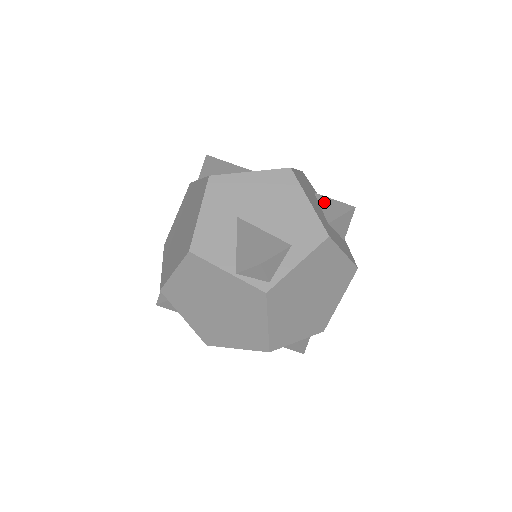
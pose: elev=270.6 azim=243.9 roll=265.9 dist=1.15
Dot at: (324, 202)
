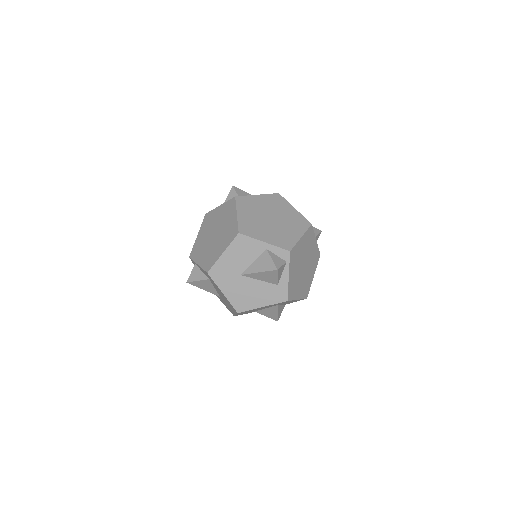
Dot at: occluded
